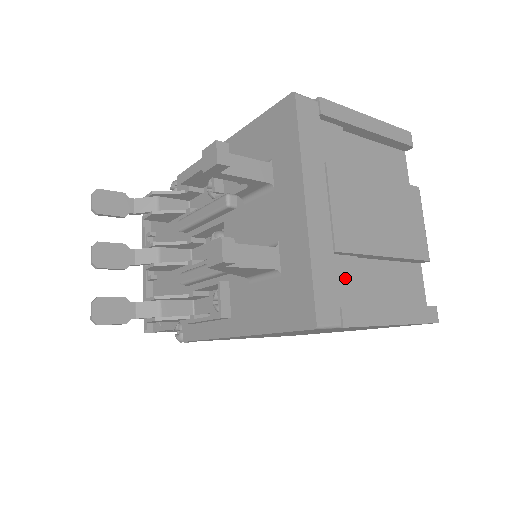
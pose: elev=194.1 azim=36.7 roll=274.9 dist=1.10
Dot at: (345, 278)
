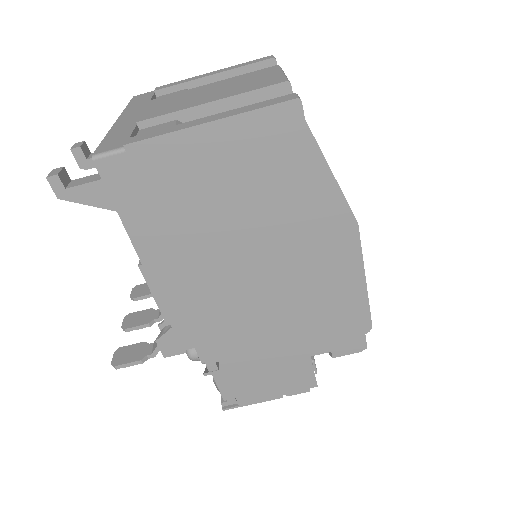
Dot at: occluded
